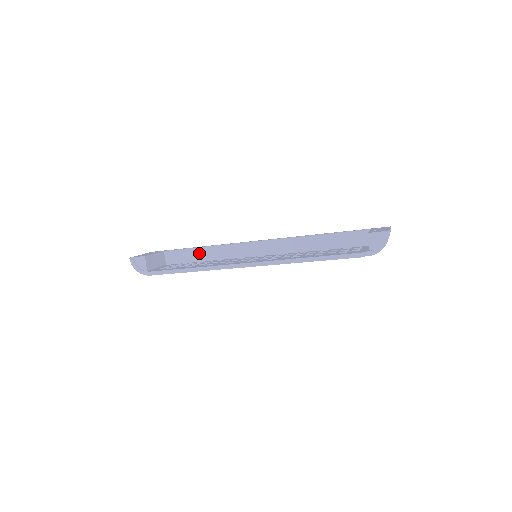
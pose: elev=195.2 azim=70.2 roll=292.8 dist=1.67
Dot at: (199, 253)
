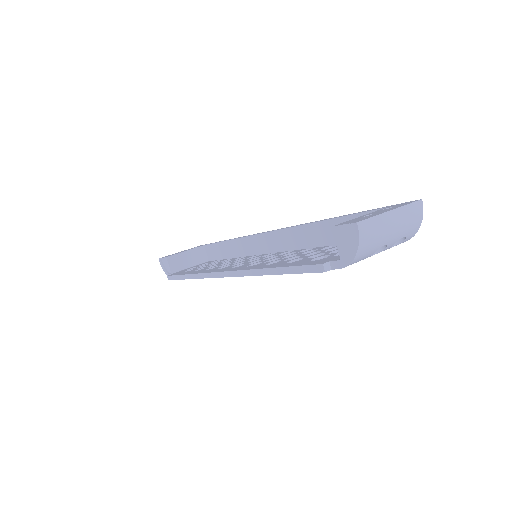
Dot at: (227, 248)
